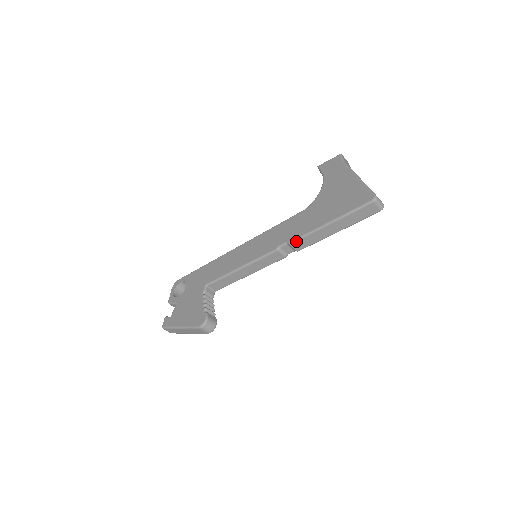
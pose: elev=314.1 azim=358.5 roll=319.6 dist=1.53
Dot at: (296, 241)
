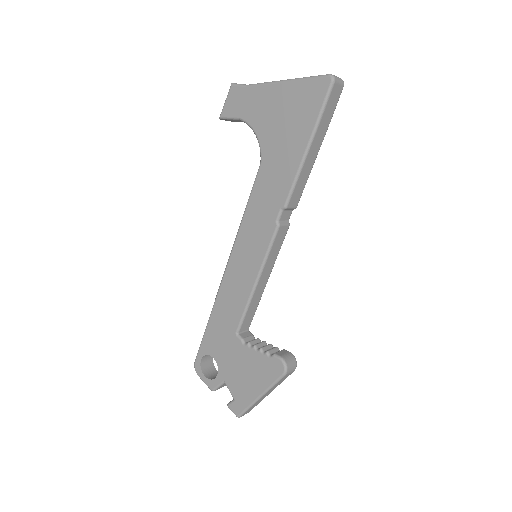
Dot at: (290, 198)
